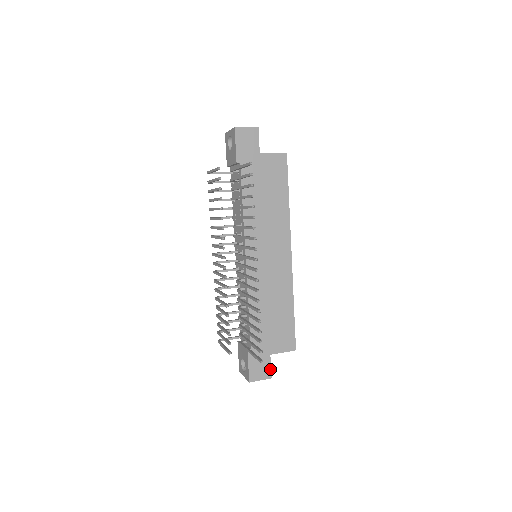
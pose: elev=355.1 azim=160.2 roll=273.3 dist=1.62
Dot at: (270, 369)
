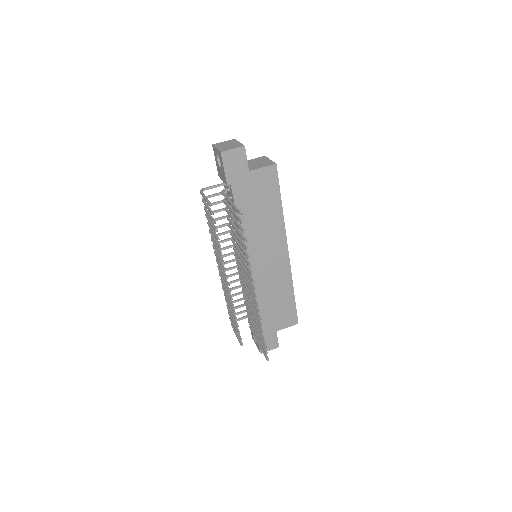
Dot at: (277, 341)
